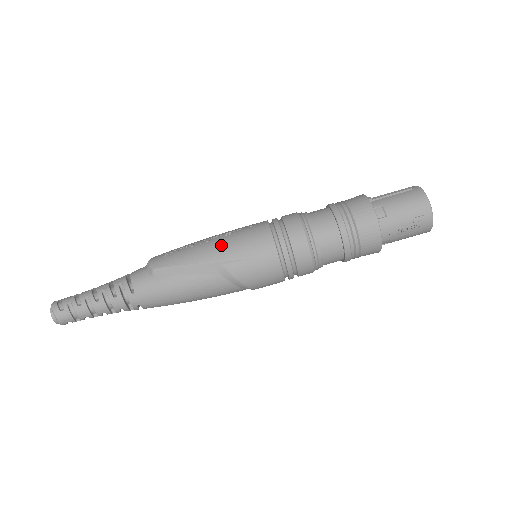
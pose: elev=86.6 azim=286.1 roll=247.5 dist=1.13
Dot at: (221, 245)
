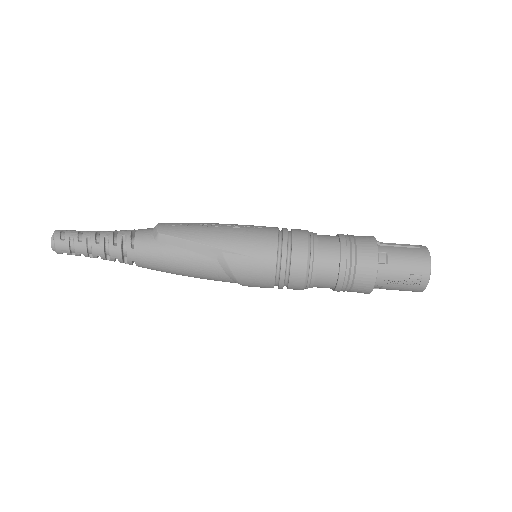
Dot at: (228, 234)
